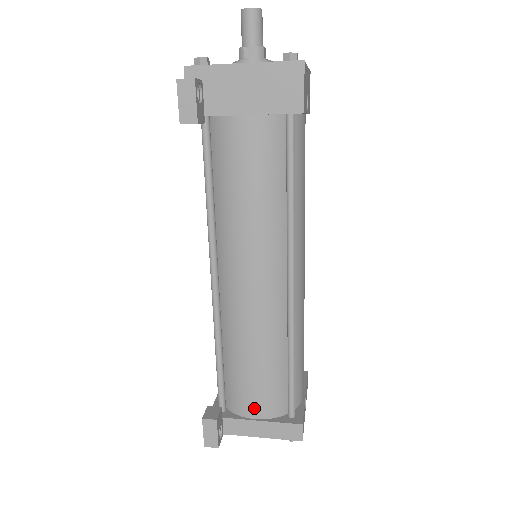
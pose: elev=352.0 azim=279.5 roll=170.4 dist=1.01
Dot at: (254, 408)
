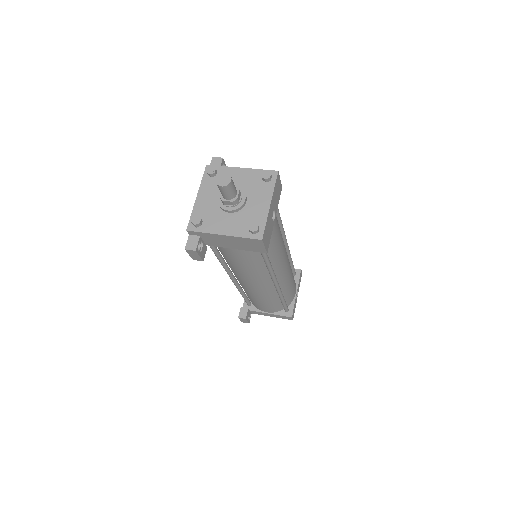
Dot at: (265, 310)
